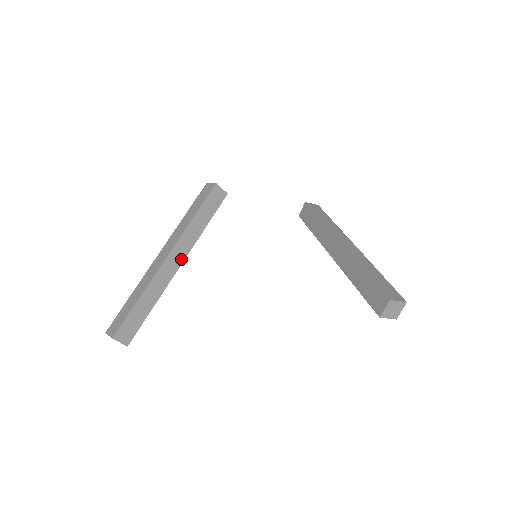
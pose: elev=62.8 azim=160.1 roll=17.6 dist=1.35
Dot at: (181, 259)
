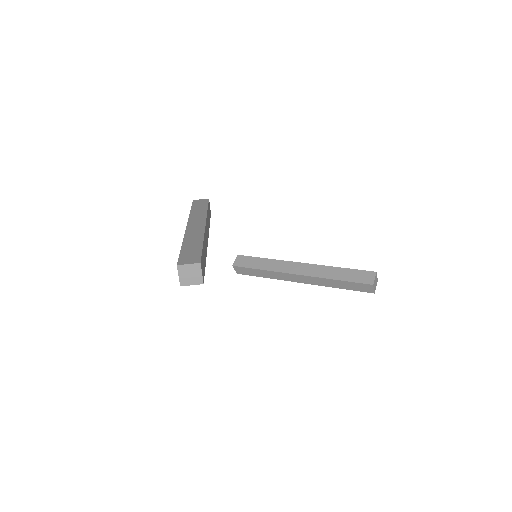
Dot at: (207, 236)
